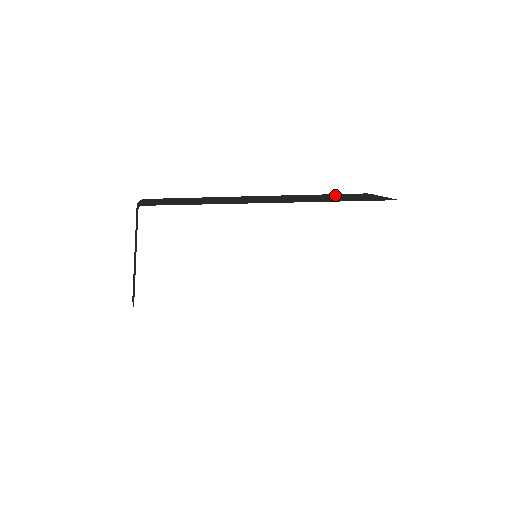
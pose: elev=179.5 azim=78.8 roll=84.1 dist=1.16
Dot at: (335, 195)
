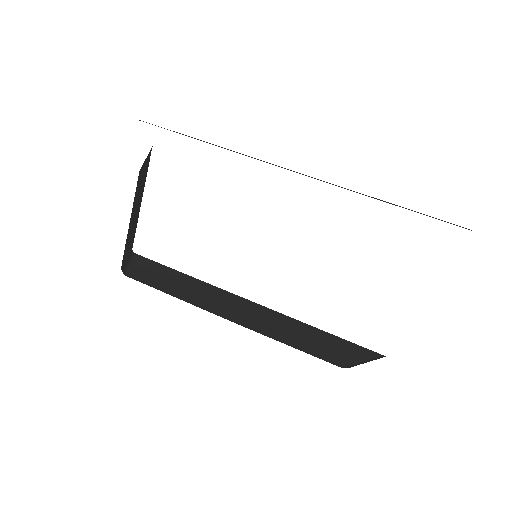
Dot at: occluded
